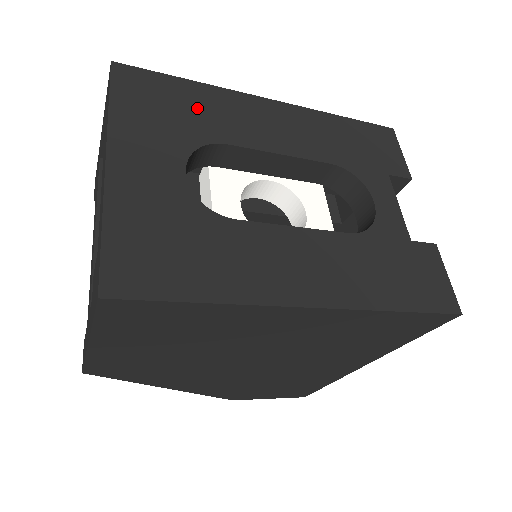
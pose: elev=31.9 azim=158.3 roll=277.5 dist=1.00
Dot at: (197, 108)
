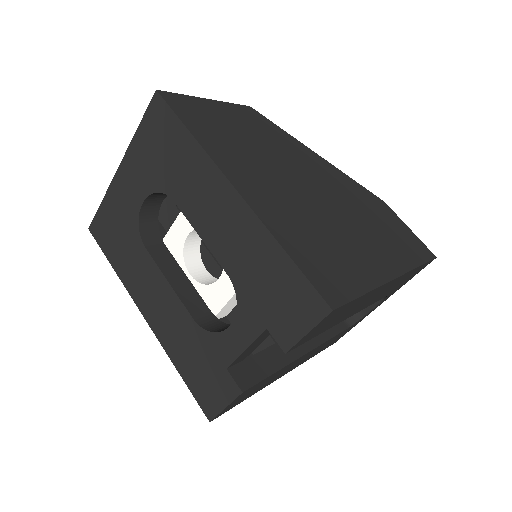
Dot at: (177, 161)
